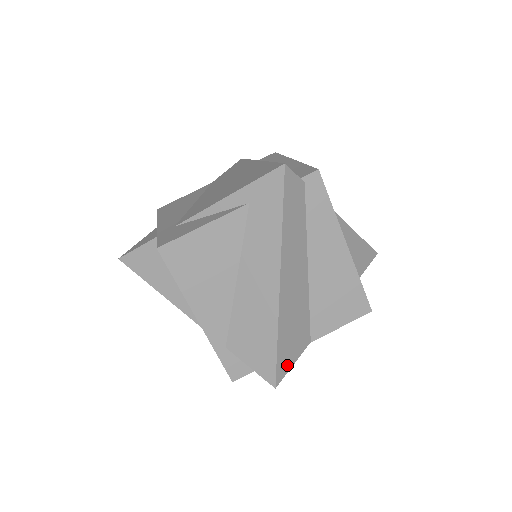
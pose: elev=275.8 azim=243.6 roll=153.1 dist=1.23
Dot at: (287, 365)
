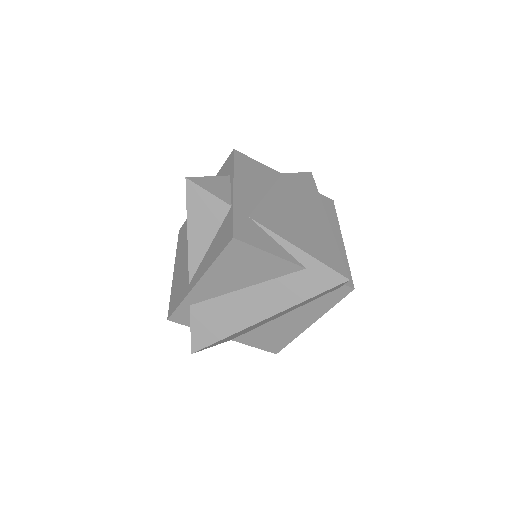
Dot at: (210, 346)
